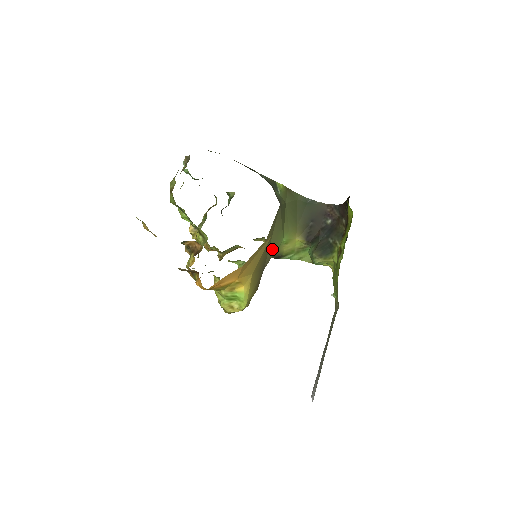
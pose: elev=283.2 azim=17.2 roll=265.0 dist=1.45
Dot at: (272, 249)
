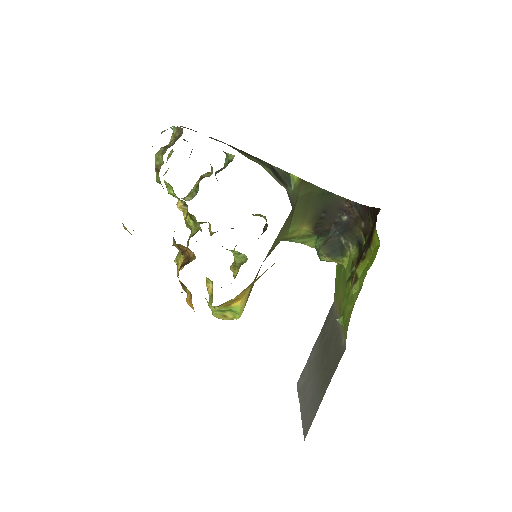
Dot at: (275, 244)
